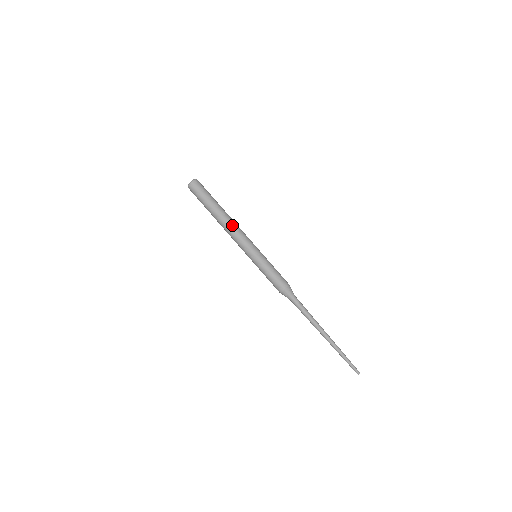
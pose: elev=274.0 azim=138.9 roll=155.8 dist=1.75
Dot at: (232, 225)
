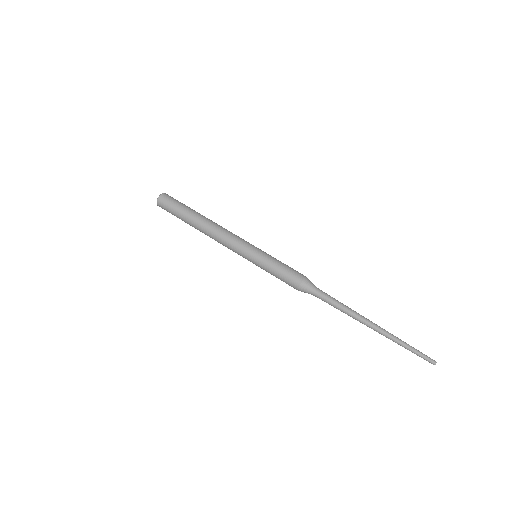
Dot at: (215, 231)
